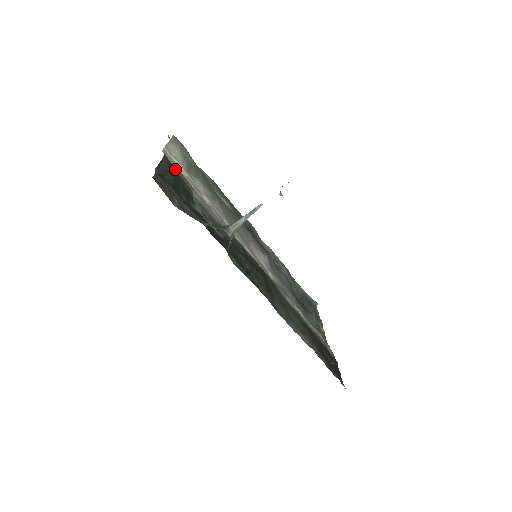
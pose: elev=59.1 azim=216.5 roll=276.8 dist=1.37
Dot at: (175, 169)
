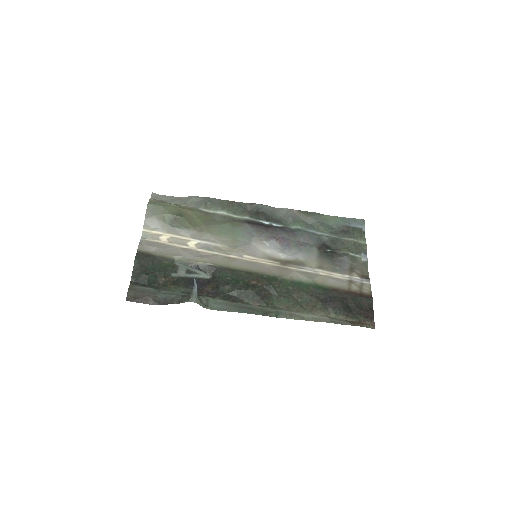
Dot at: (152, 252)
